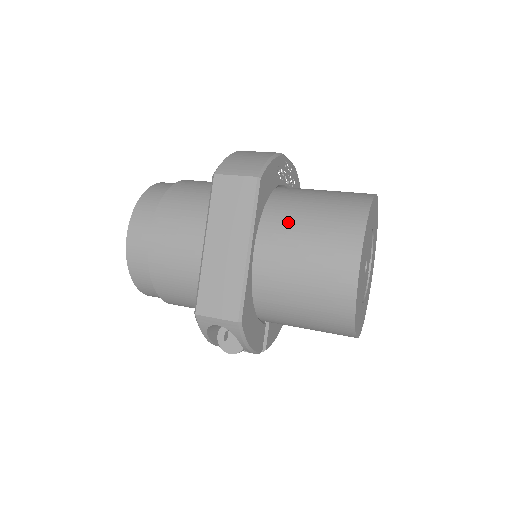
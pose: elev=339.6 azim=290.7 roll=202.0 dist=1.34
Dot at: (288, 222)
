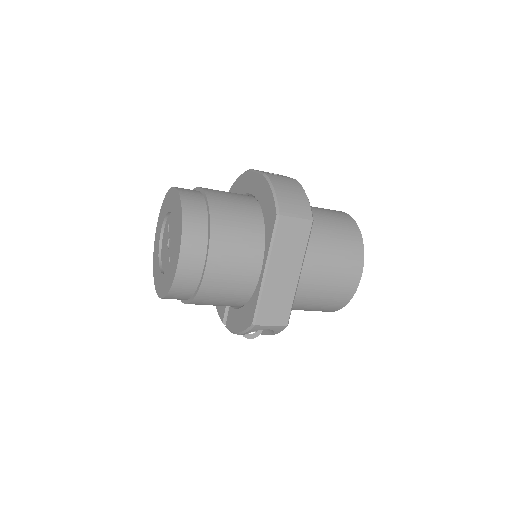
Dot at: (319, 249)
